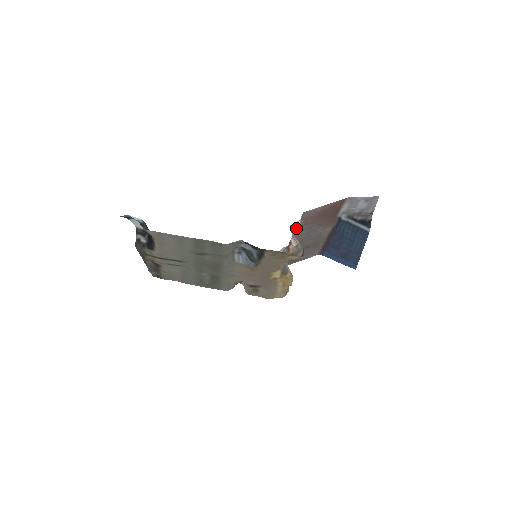
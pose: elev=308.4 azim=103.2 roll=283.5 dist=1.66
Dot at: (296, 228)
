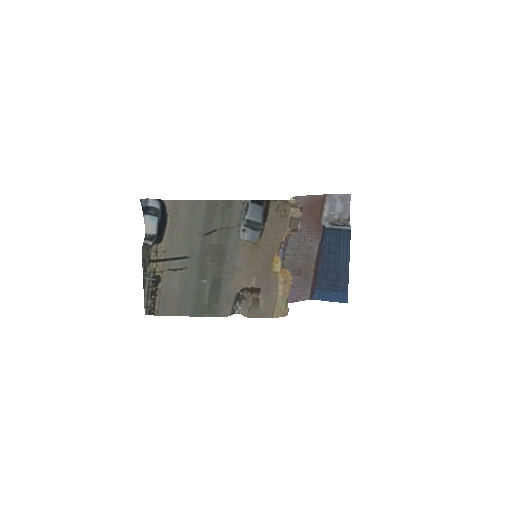
Dot at: occluded
